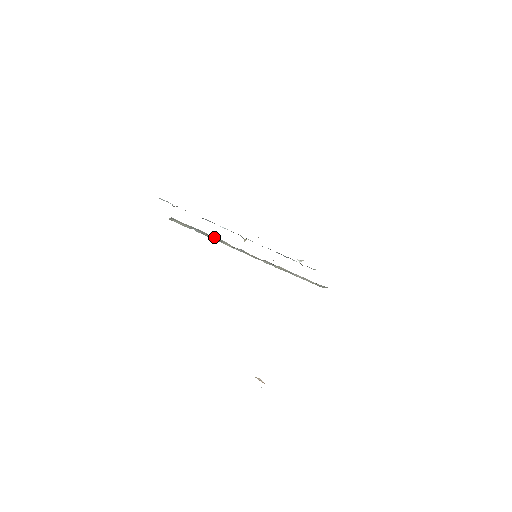
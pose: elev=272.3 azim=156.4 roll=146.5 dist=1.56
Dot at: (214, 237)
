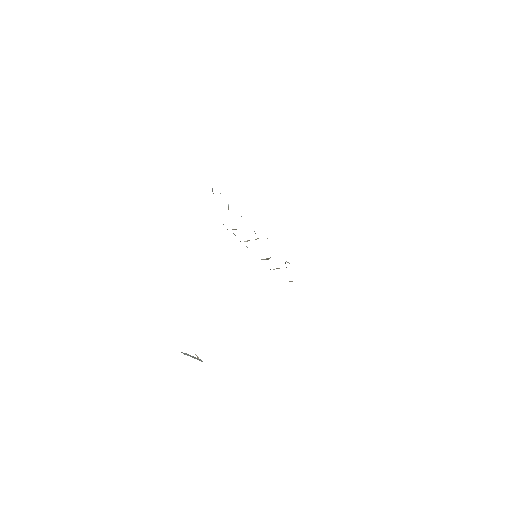
Dot at: occluded
